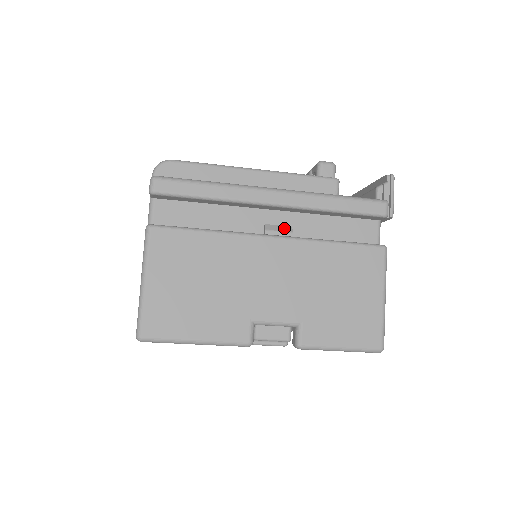
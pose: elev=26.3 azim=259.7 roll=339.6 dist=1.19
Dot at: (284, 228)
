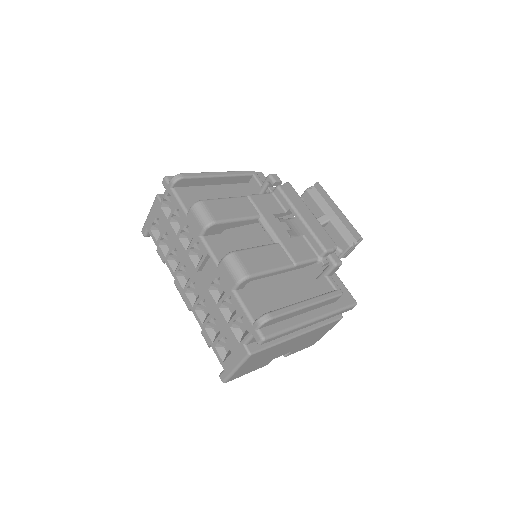
Dot at: occluded
